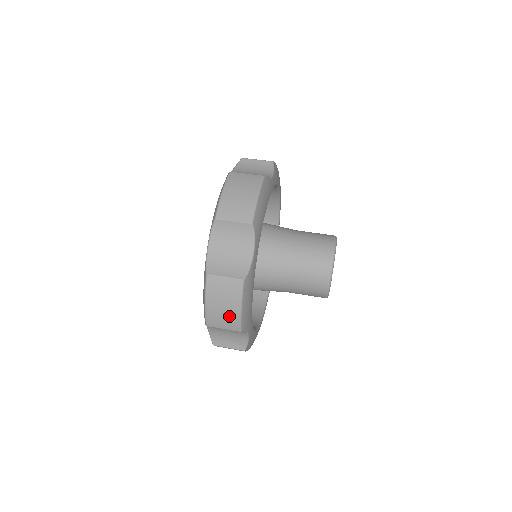
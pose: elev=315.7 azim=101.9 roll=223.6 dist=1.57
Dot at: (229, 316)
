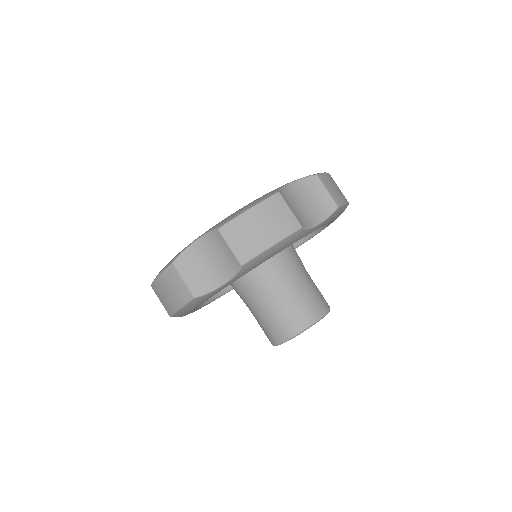
Dot at: occluded
